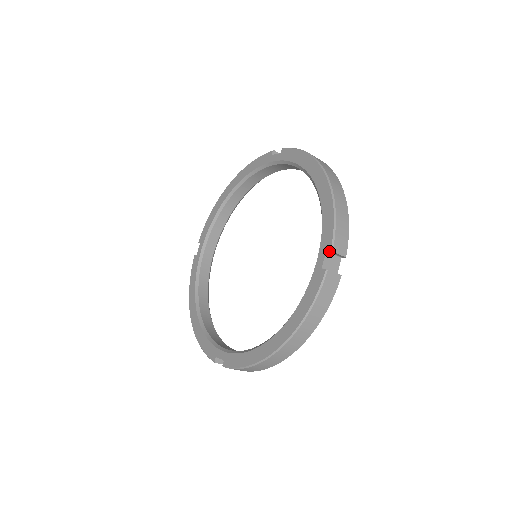
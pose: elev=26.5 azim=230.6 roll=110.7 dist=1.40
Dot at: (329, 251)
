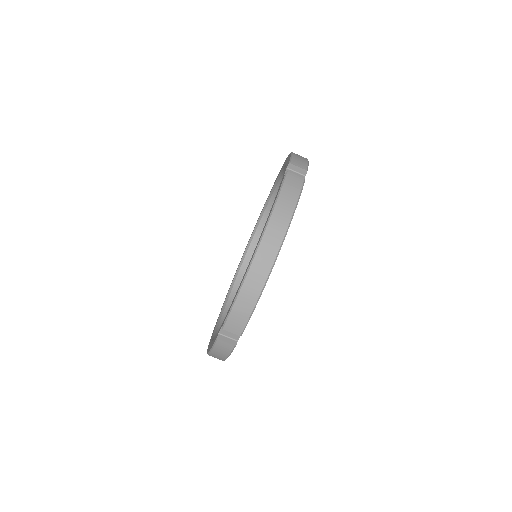
Dot at: (288, 166)
